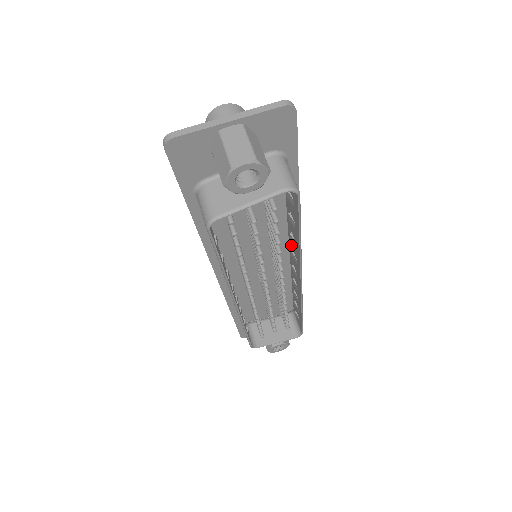
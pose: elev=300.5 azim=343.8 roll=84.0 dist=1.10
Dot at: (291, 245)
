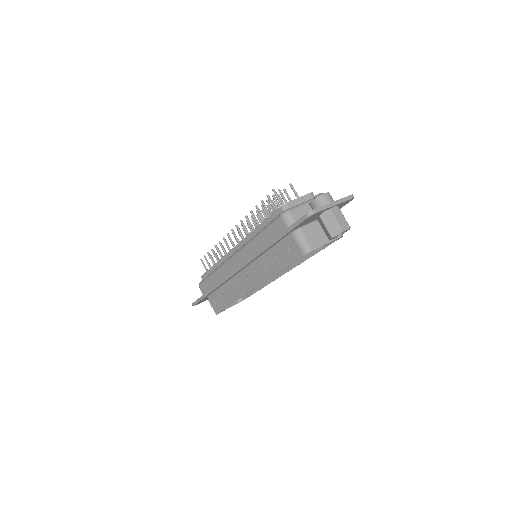
Dot at: occluded
